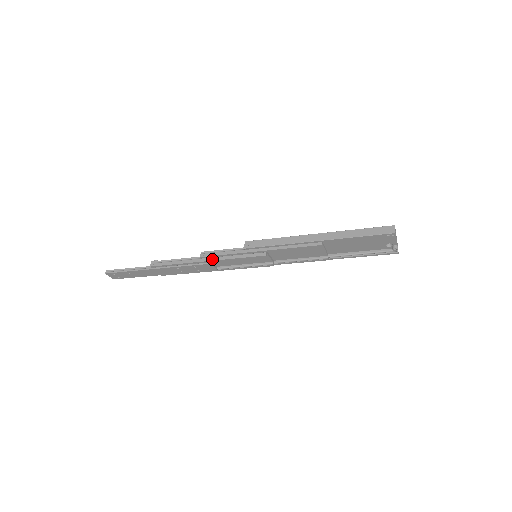
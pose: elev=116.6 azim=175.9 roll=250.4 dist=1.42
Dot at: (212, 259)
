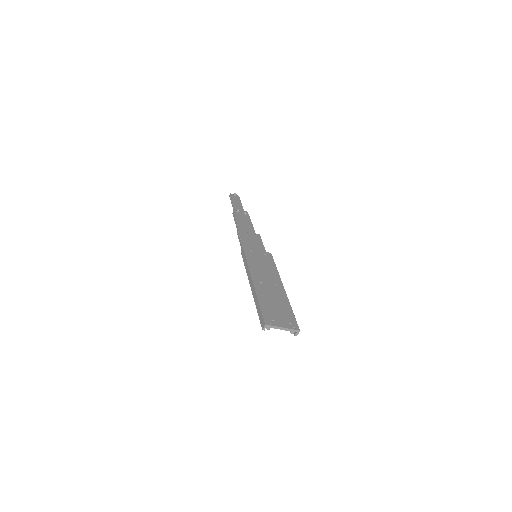
Dot at: occluded
